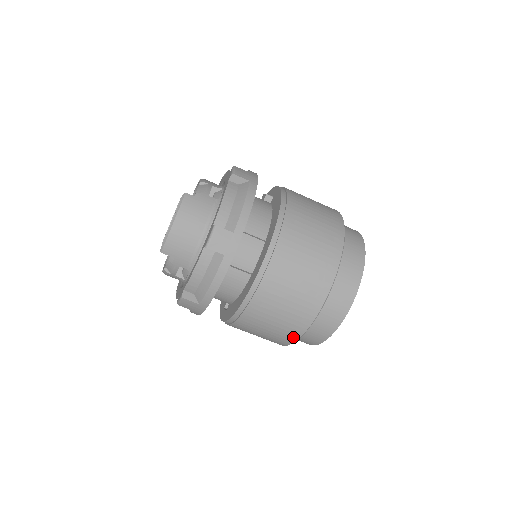
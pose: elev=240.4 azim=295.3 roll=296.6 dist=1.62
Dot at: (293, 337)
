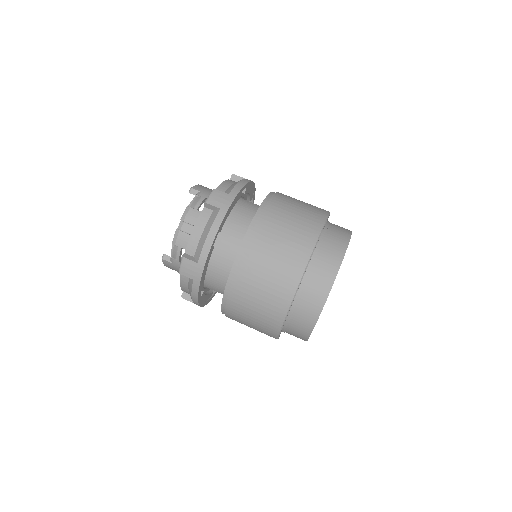
Dot at: (317, 227)
